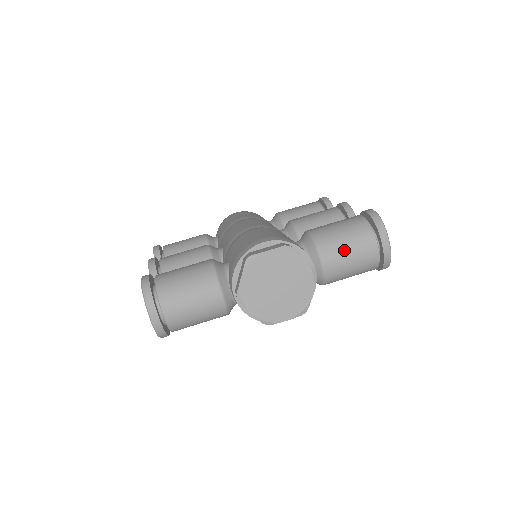
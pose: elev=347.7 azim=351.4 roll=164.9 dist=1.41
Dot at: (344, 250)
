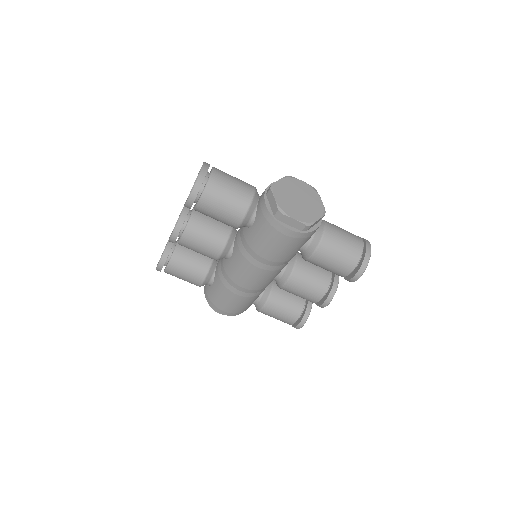
Dot at: (341, 231)
